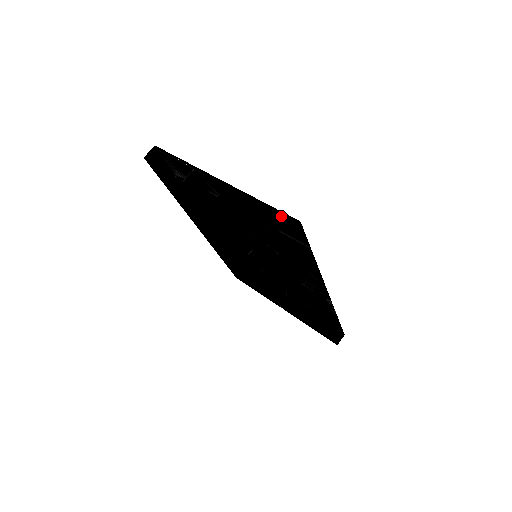
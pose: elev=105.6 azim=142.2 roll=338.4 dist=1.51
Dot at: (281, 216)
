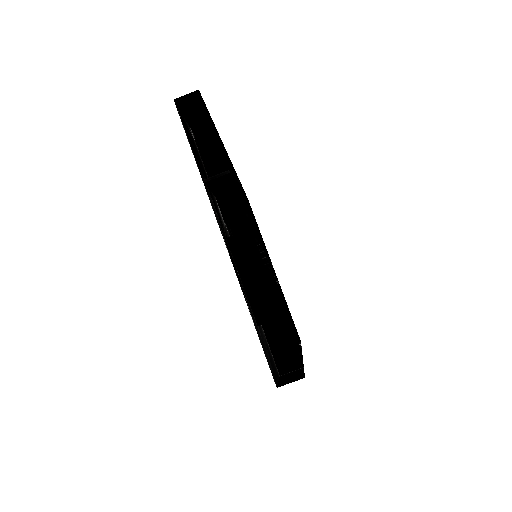
Dot at: occluded
